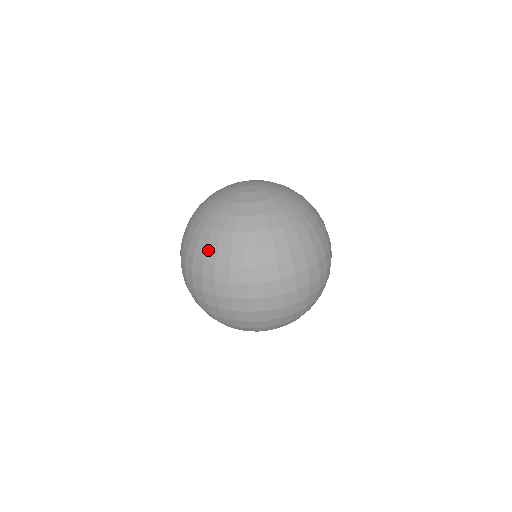
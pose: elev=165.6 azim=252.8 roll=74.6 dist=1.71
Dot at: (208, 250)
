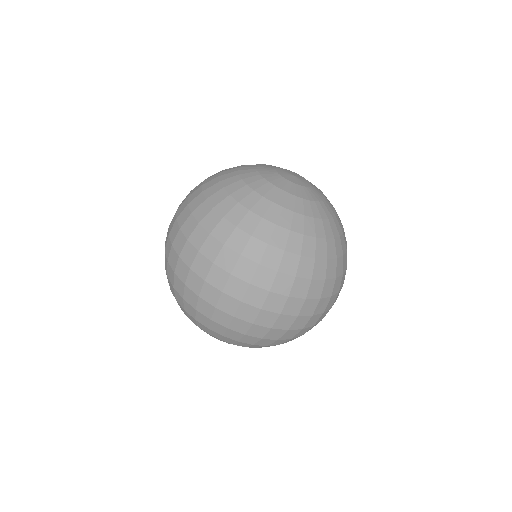
Dot at: (211, 214)
